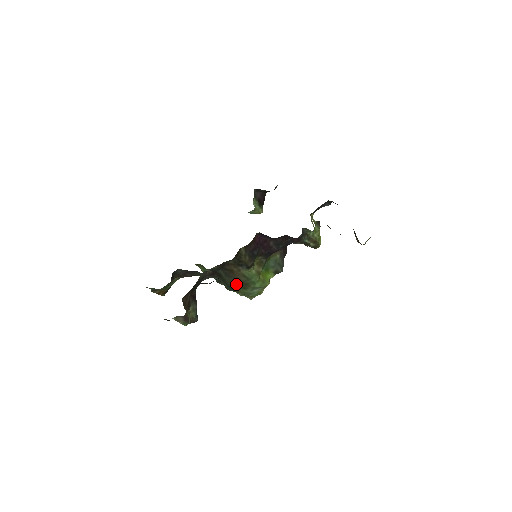
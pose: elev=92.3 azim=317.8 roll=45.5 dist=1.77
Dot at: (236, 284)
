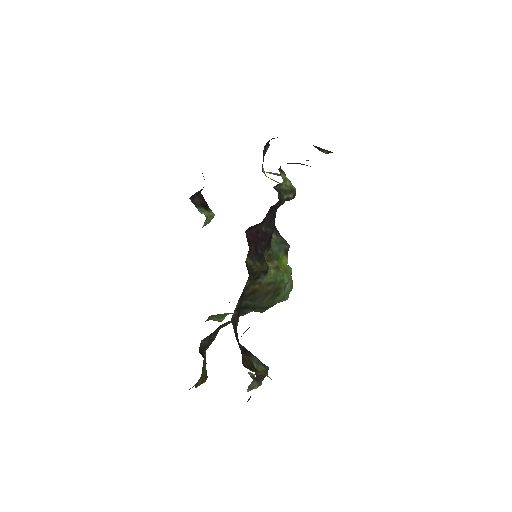
Dot at: (268, 299)
